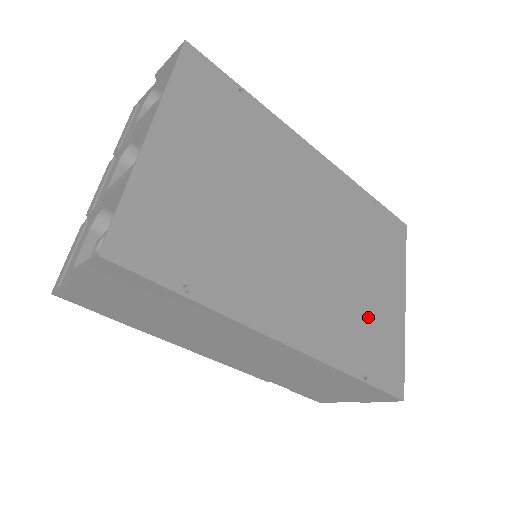
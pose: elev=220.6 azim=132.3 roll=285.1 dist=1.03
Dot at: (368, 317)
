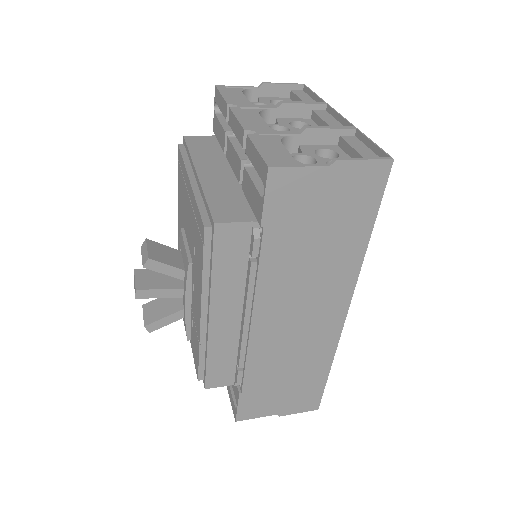
Dot at: occluded
